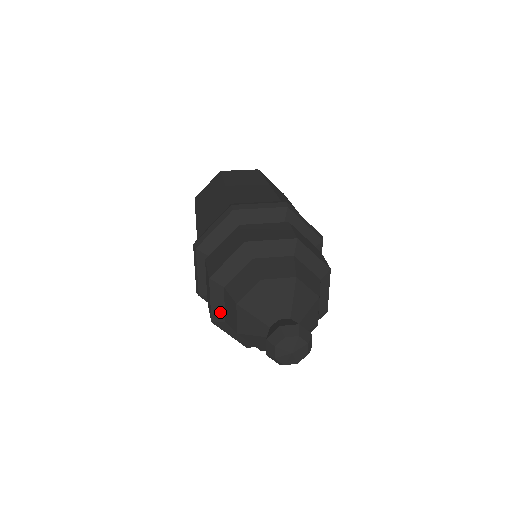
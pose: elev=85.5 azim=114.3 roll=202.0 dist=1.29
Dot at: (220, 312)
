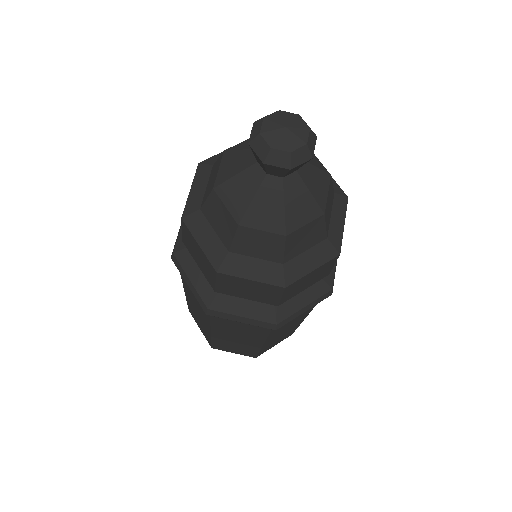
Dot at: (216, 245)
